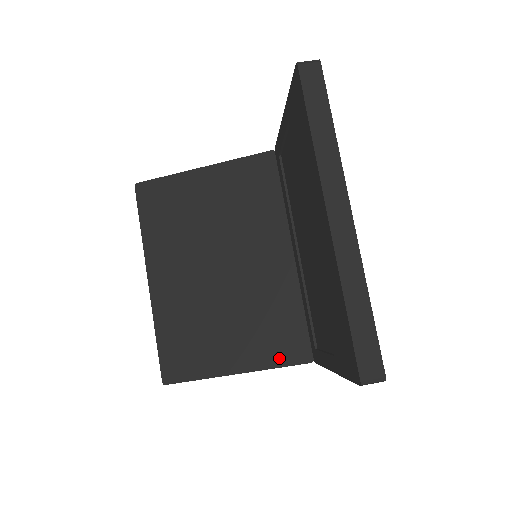
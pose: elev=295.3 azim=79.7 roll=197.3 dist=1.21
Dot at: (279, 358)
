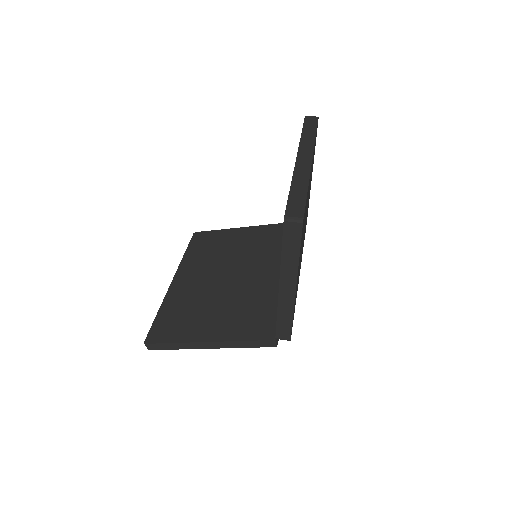
Dot at: (247, 334)
